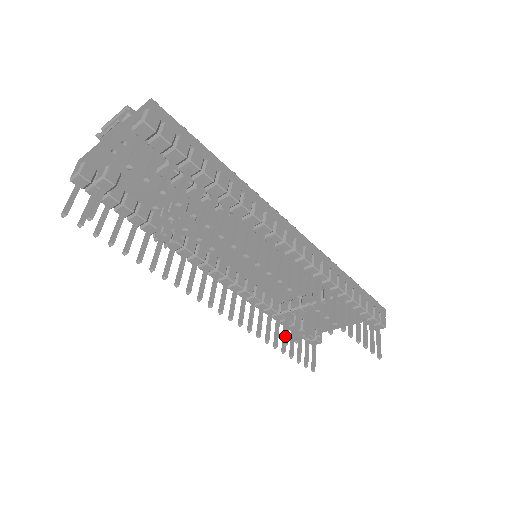
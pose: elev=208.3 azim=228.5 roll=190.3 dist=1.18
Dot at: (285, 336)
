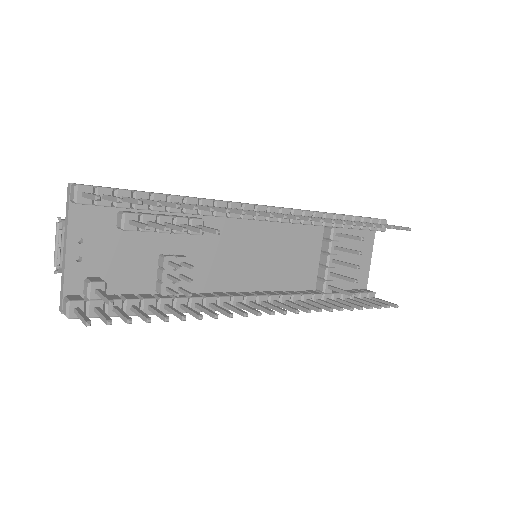
Dot at: (346, 293)
